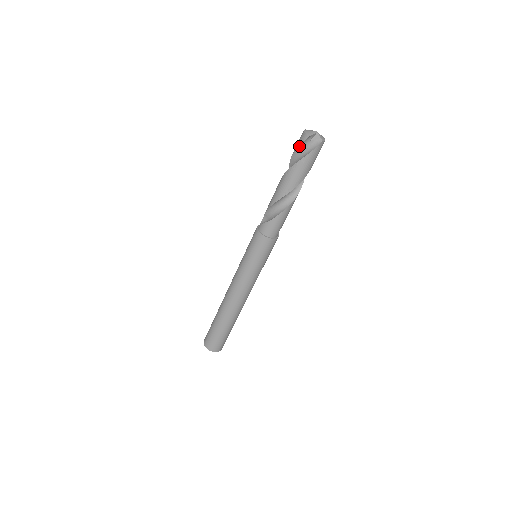
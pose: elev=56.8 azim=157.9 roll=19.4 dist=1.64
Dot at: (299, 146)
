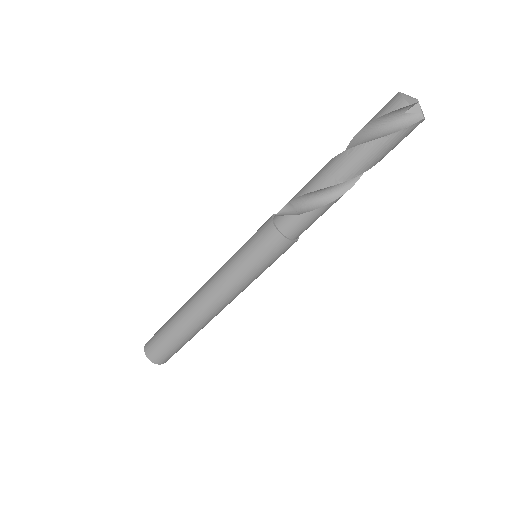
Dot at: (384, 115)
